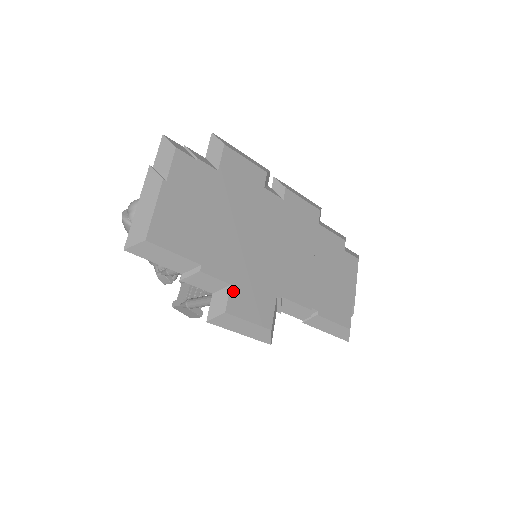
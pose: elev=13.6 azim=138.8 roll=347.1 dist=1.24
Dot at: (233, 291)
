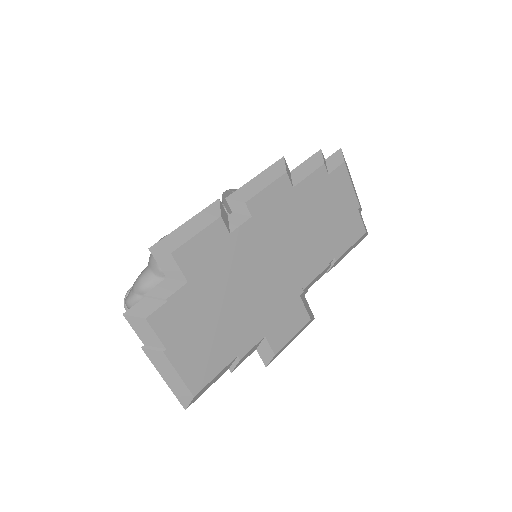
Dot at: (269, 337)
